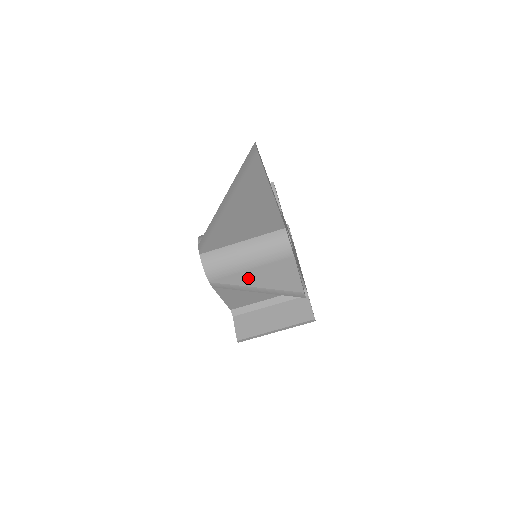
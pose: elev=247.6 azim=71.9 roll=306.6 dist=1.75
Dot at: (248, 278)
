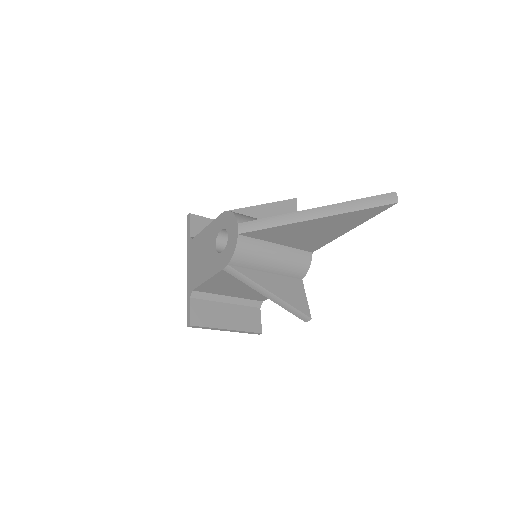
Dot at: (265, 280)
